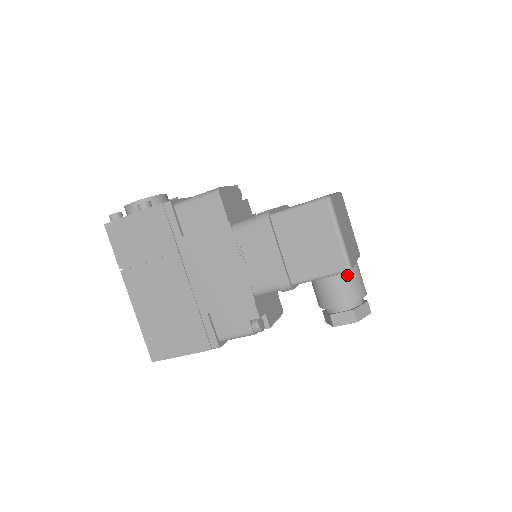
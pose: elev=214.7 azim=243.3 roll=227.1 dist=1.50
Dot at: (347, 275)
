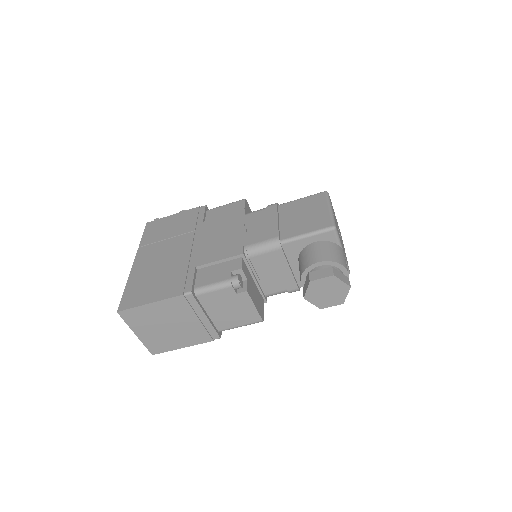
Dot at: (332, 245)
